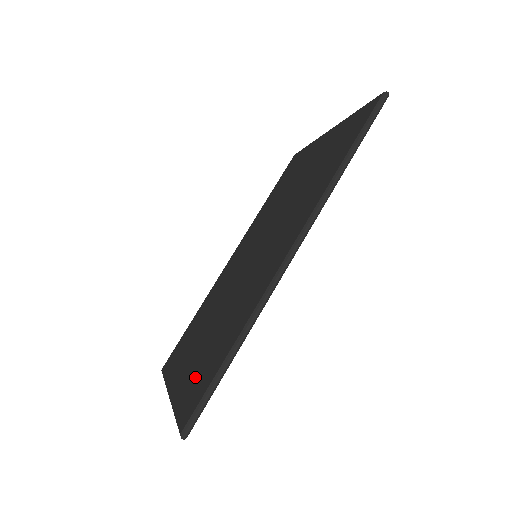
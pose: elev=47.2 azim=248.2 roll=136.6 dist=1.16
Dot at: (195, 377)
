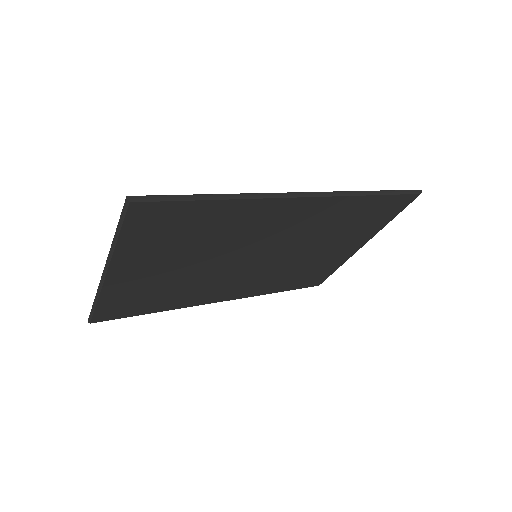
Dot at: occluded
